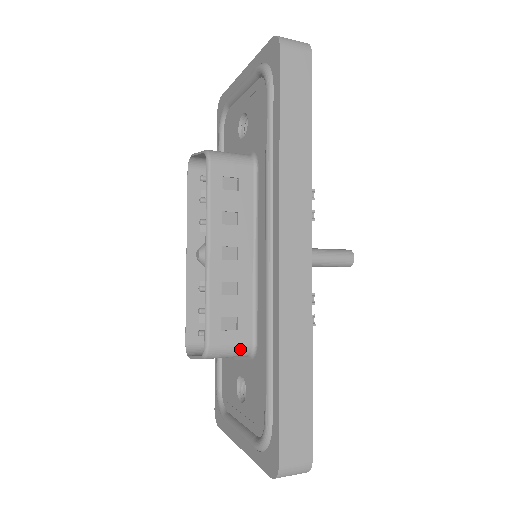
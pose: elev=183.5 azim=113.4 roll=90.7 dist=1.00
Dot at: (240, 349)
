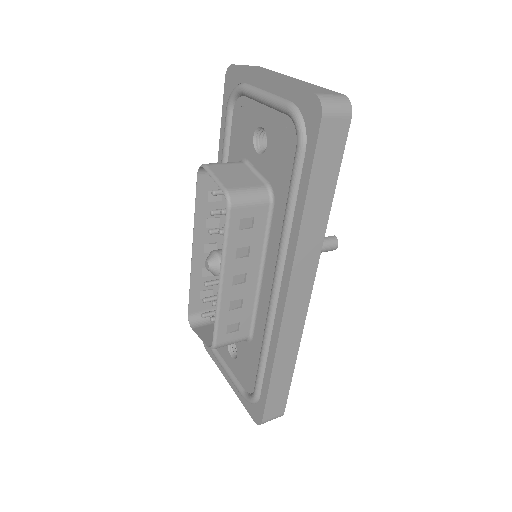
Dot at: (239, 341)
